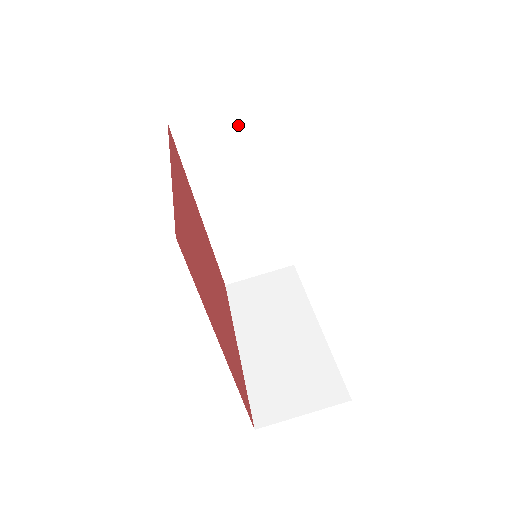
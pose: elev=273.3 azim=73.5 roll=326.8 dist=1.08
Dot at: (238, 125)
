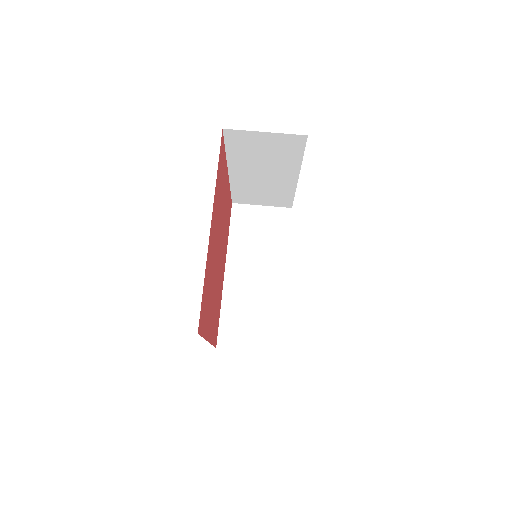
Dot at: (274, 220)
